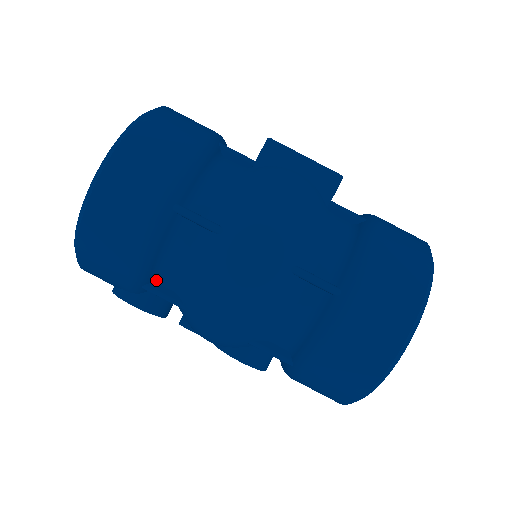
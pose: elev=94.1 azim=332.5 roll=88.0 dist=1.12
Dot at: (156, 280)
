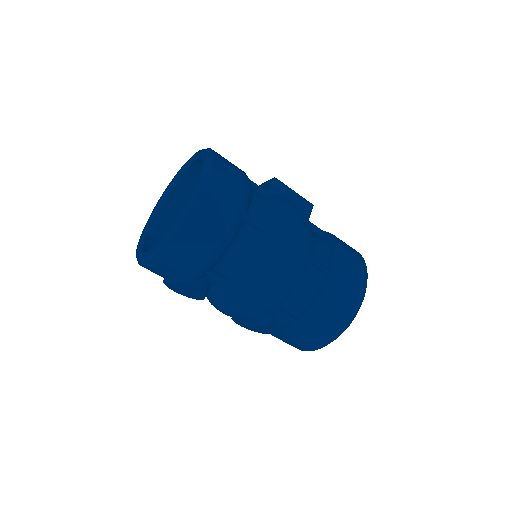
Dot at: (216, 267)
